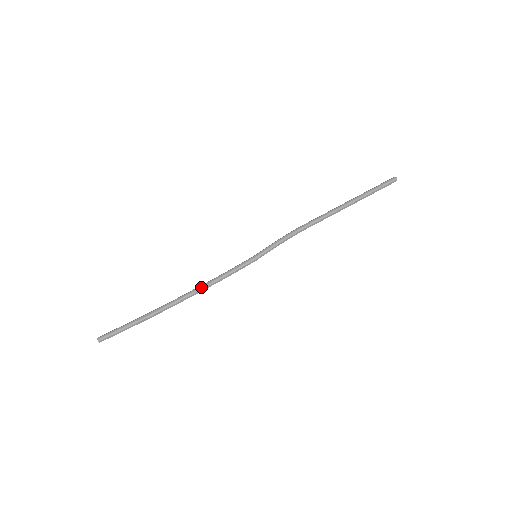
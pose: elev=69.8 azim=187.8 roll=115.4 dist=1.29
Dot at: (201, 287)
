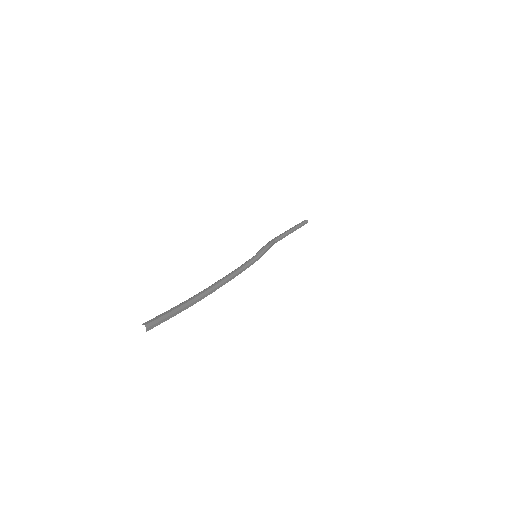
Dot at: (229, 275)
